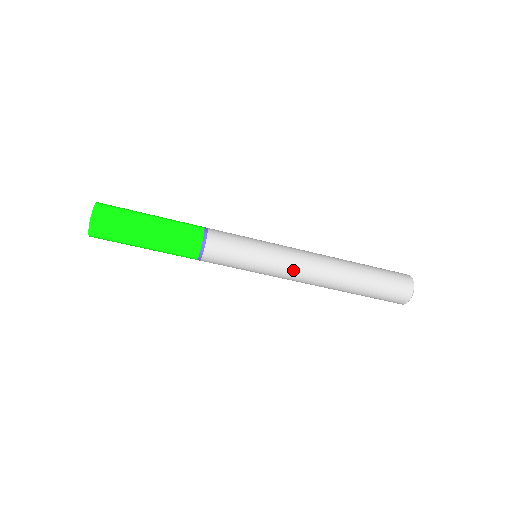
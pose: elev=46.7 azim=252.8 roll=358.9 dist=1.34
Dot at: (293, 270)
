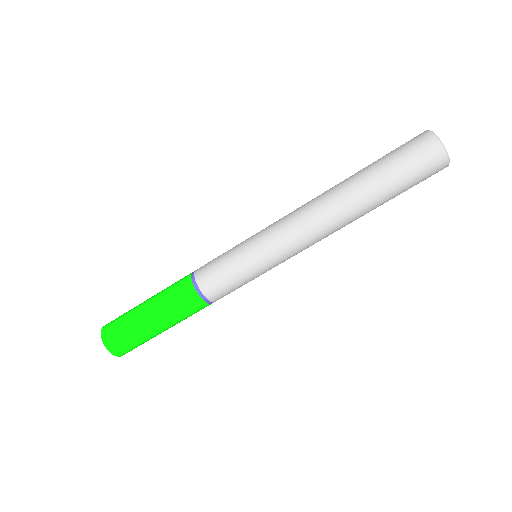
Dot at: (283, 221)
